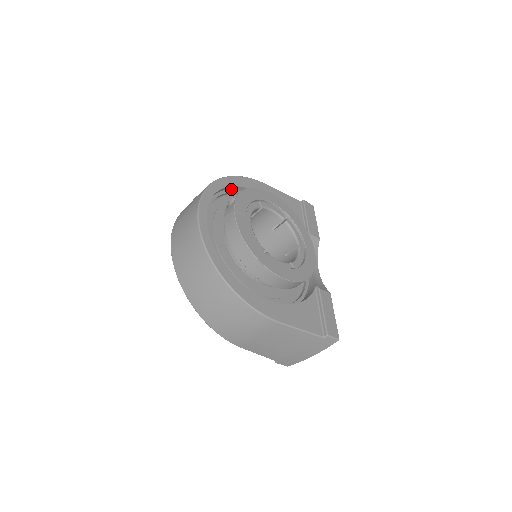
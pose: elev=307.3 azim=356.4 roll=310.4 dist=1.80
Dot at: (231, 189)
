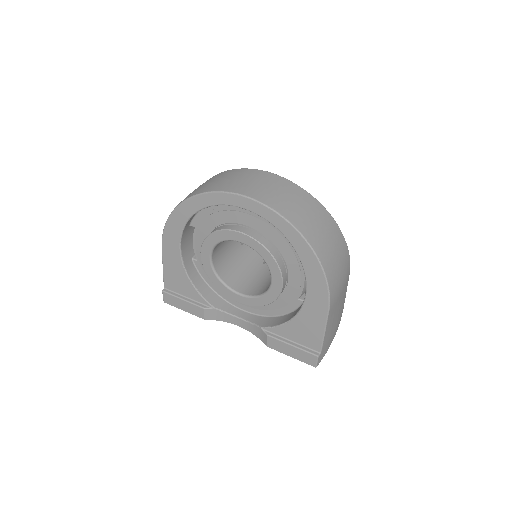
Dot at: occluded
